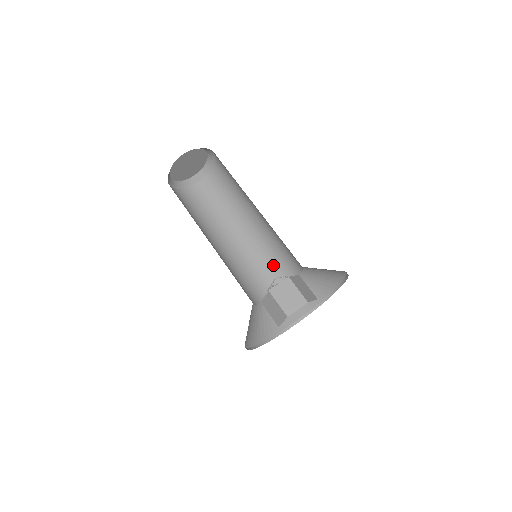
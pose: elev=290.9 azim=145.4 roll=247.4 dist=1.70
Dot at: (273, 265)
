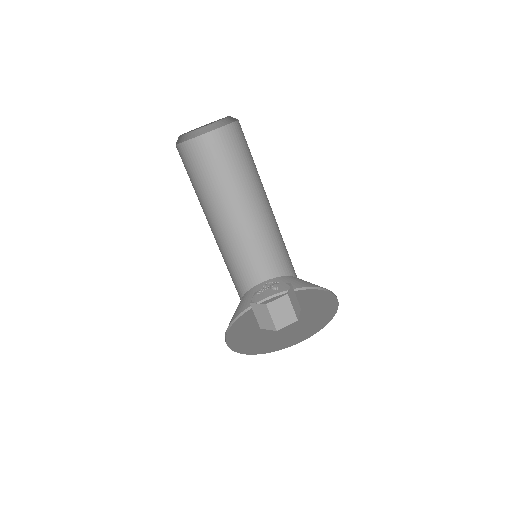
Dot at: (285, 252)
